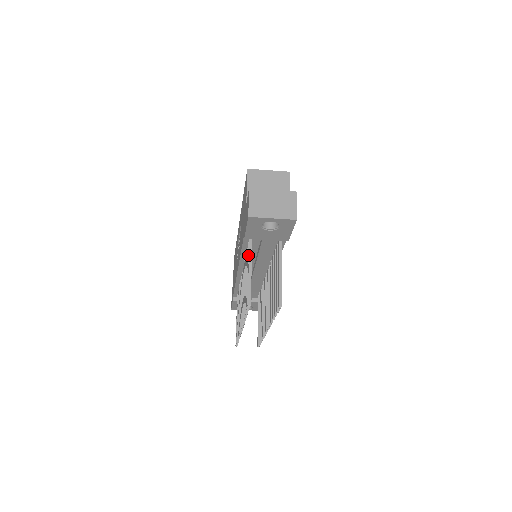
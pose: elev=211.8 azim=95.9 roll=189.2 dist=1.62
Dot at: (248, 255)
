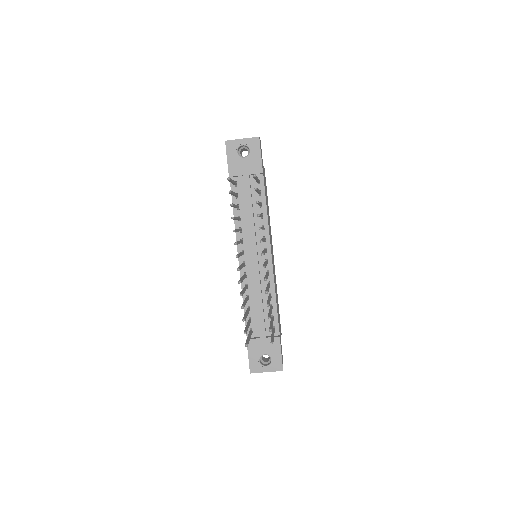
Dot at: occluded
